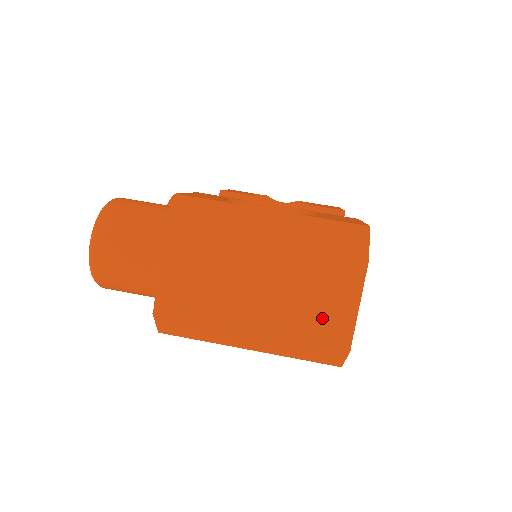
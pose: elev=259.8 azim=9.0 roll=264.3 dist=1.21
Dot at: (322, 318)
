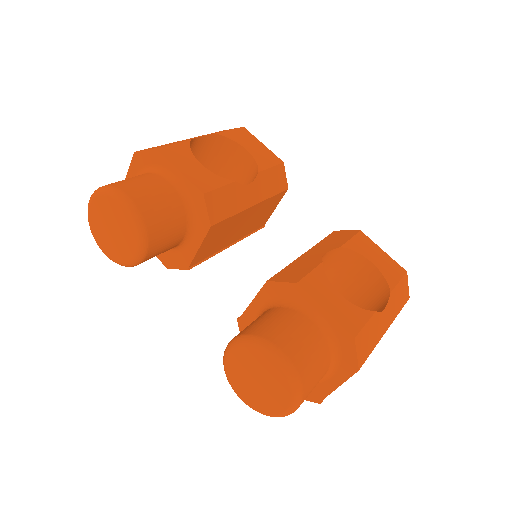
Dot at: occluded
